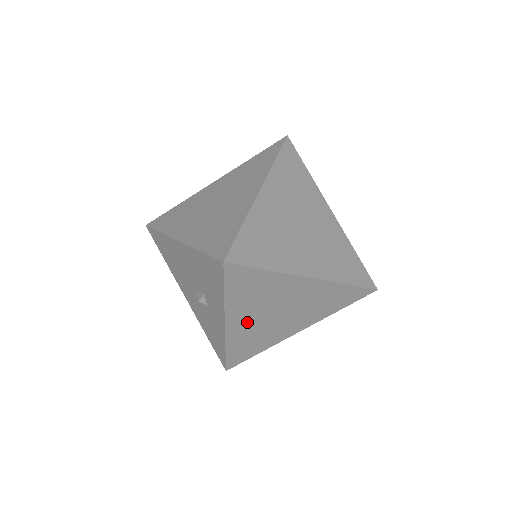
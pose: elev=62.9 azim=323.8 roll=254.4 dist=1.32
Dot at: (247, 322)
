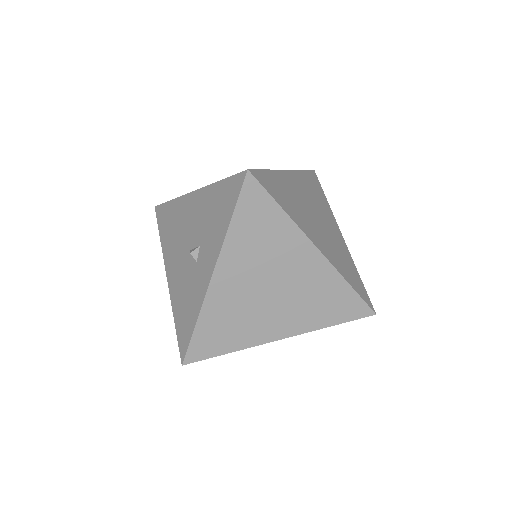
Dot at: (236, 284)
